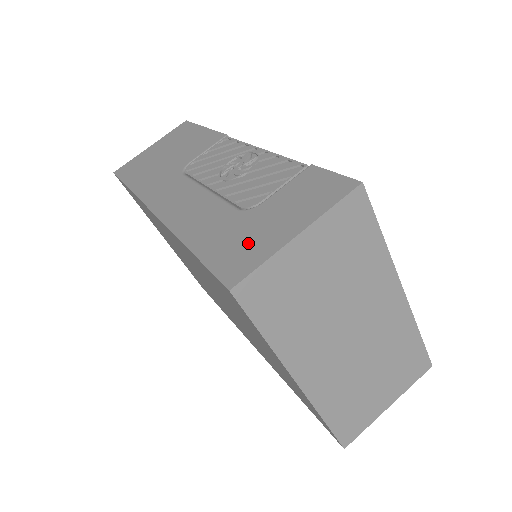
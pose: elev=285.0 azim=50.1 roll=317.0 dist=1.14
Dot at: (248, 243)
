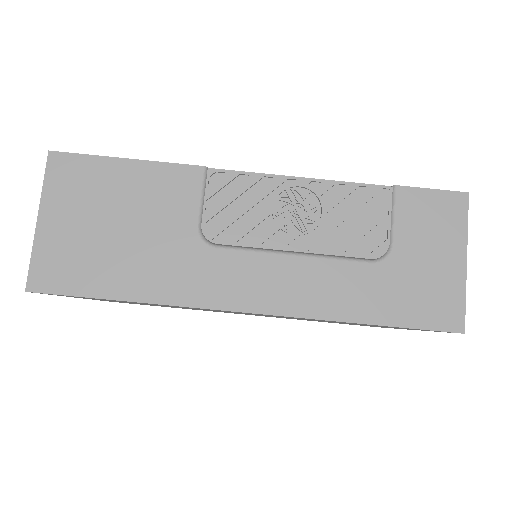
Dot at: (431, 289)
